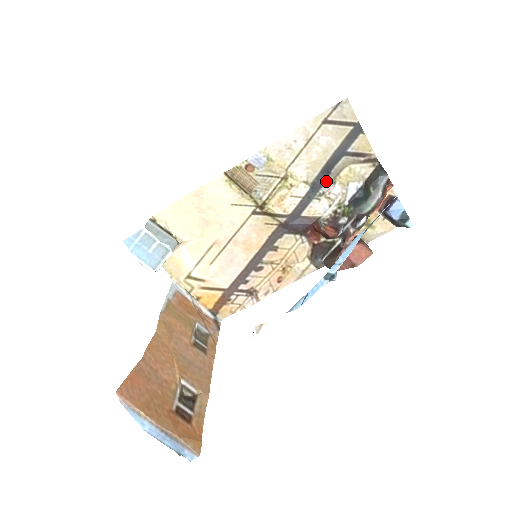
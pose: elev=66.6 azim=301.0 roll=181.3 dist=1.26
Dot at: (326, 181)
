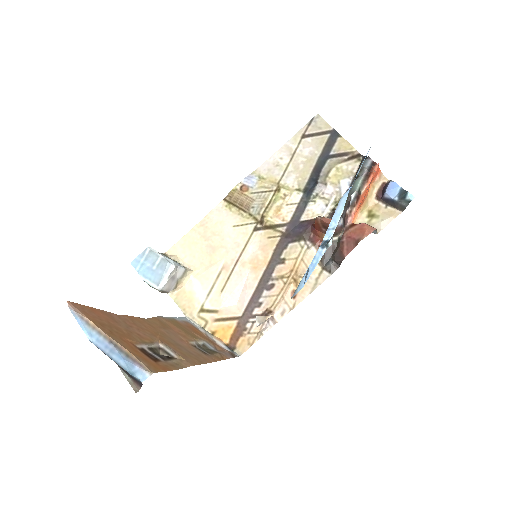
Dot at: (317, 184)
